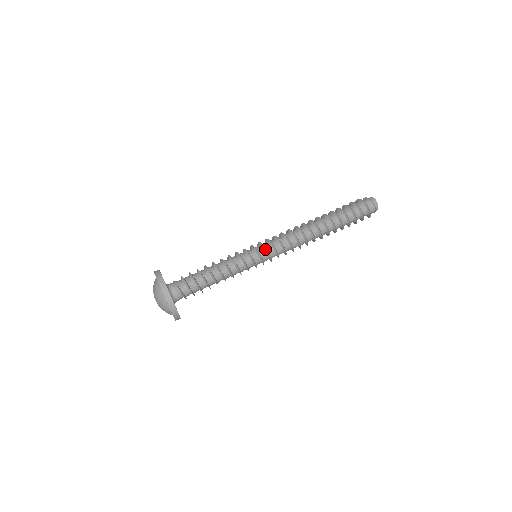
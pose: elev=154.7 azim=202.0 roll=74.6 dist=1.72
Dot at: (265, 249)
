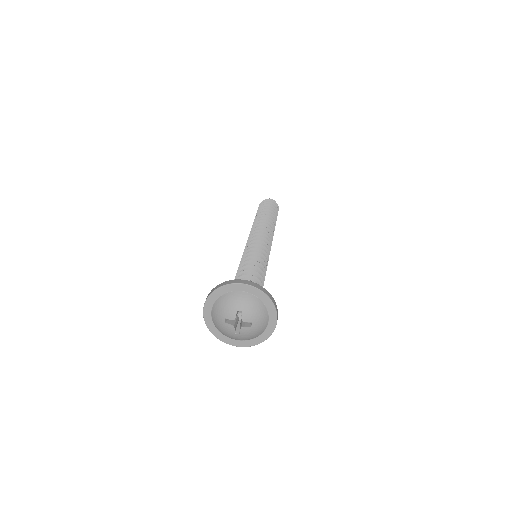
Dot at: (265, 246)
